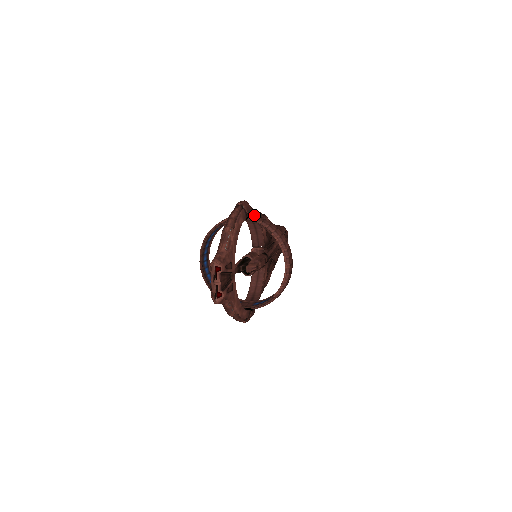
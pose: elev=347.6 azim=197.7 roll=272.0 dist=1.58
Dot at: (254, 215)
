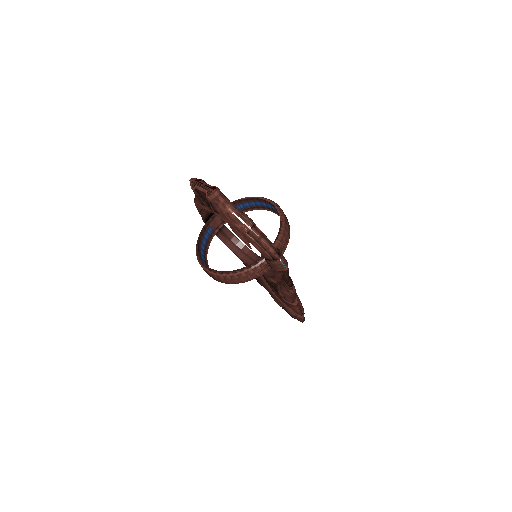
Dot at: (225, 226)
